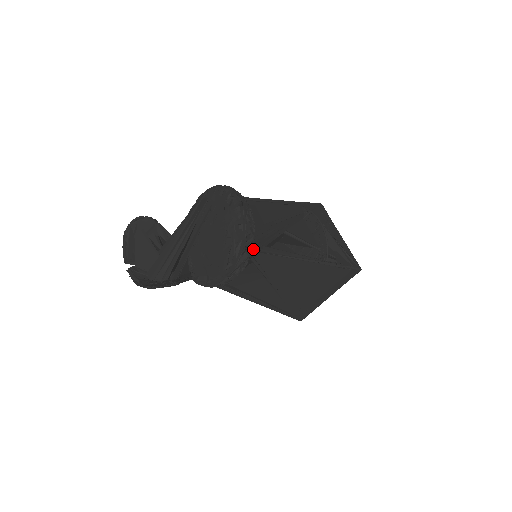
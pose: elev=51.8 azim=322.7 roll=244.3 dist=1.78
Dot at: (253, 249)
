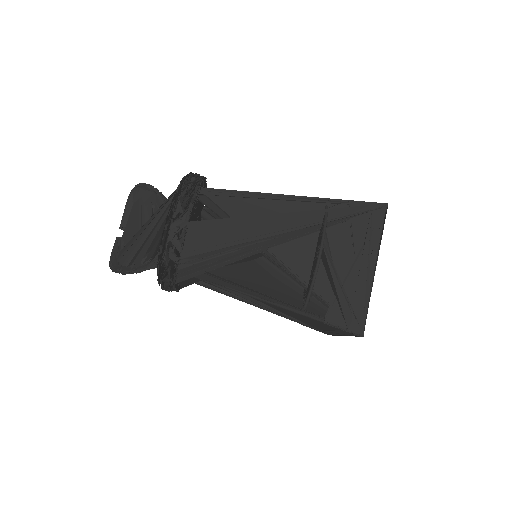
Dot at: (180, 275)
